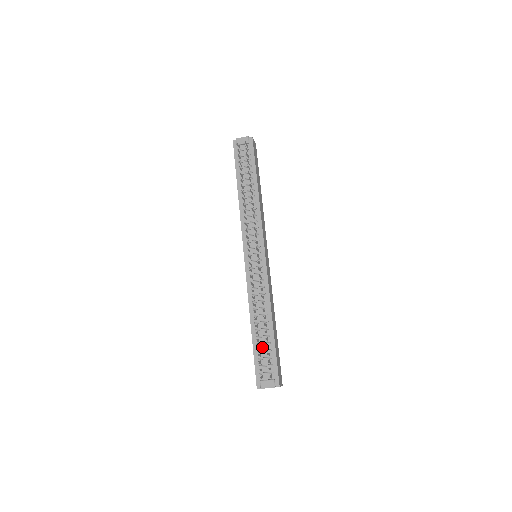
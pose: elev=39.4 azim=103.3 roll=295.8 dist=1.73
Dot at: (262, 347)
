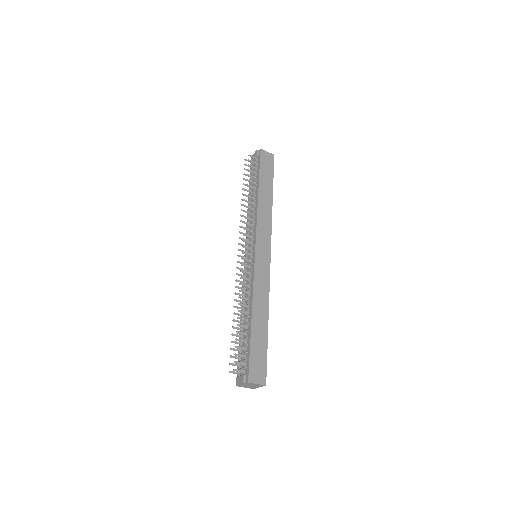
Dot at: (243, 343)
